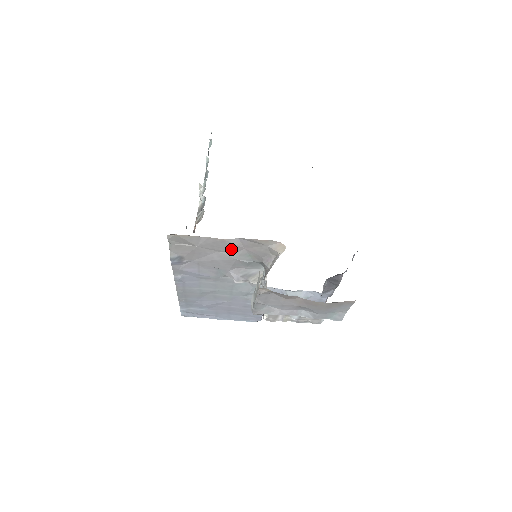
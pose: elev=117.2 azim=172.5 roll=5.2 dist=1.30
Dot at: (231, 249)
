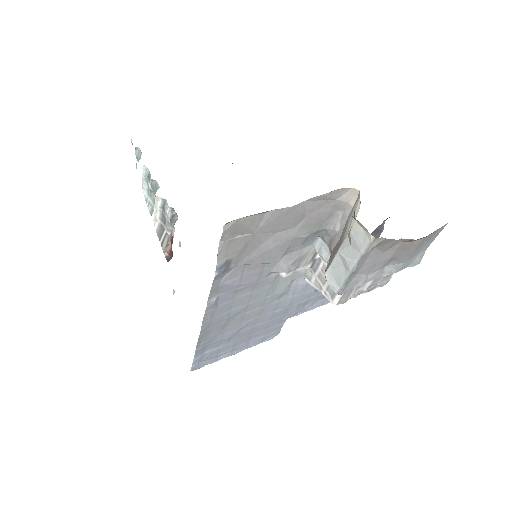
Dot at: (292, 222)
